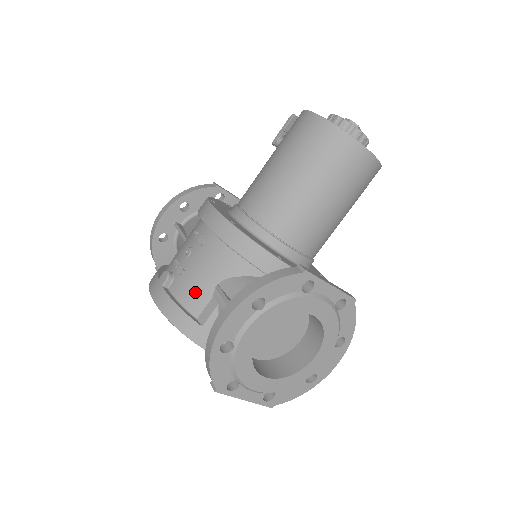
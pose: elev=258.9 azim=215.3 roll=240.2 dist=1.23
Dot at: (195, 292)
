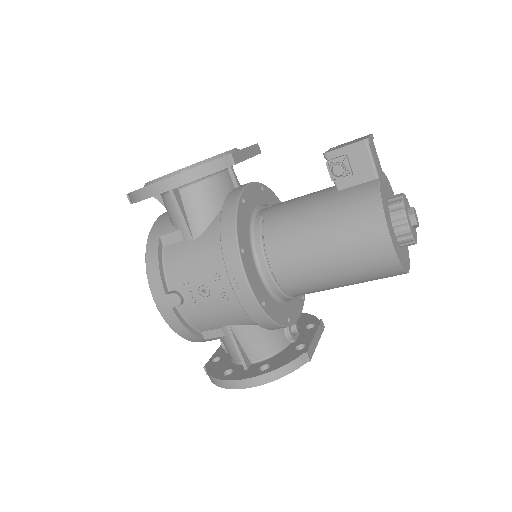
Dot at: (206, 323)
